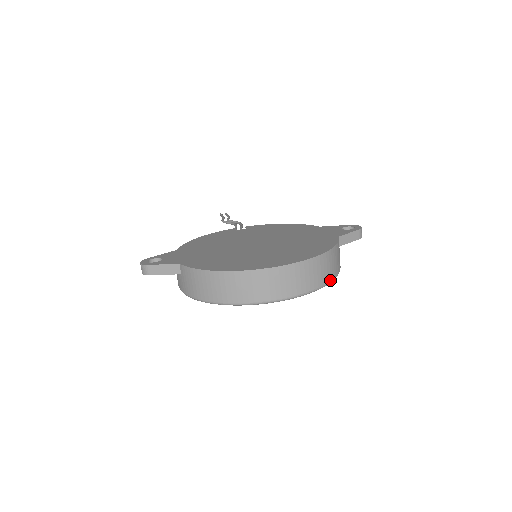
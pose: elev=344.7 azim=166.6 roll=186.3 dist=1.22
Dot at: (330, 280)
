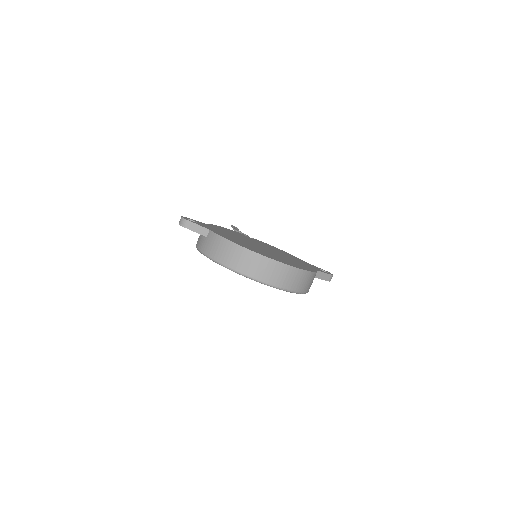
Dot at: (301, 291)
